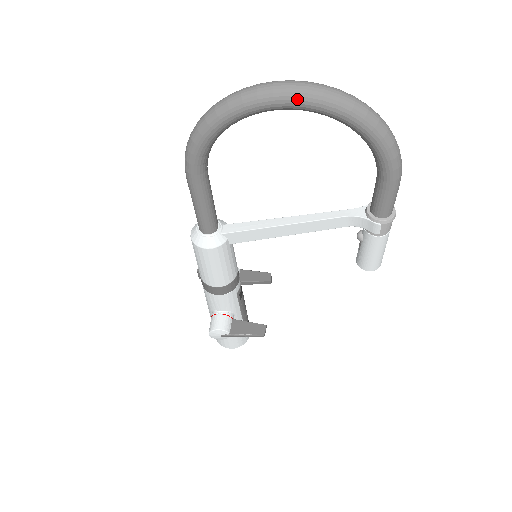
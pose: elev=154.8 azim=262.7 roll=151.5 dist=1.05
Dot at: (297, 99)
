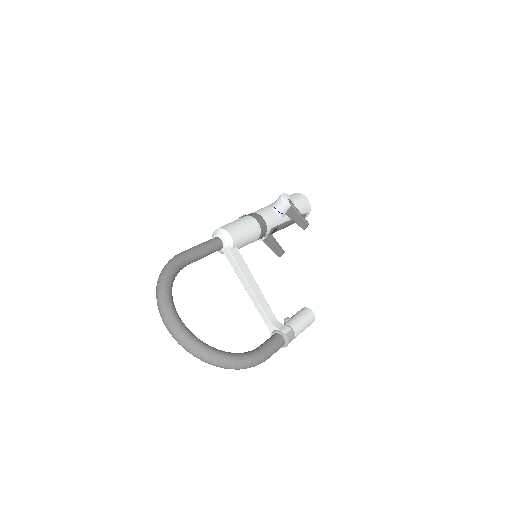
Dot at: occluded
